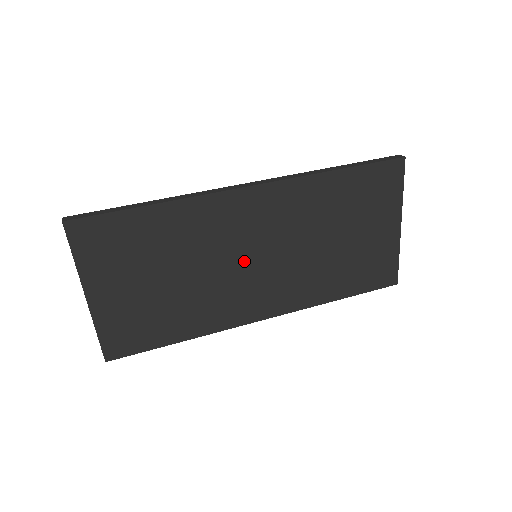
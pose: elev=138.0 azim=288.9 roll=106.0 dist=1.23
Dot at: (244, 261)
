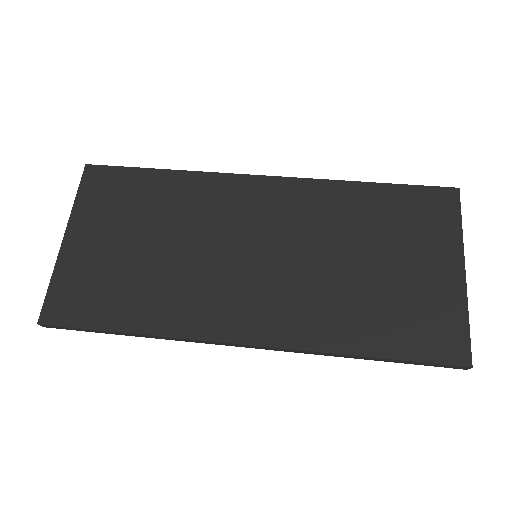
Dot at: (239, 252)
